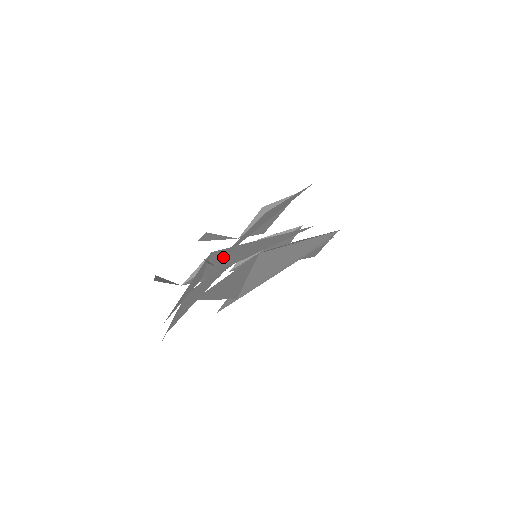
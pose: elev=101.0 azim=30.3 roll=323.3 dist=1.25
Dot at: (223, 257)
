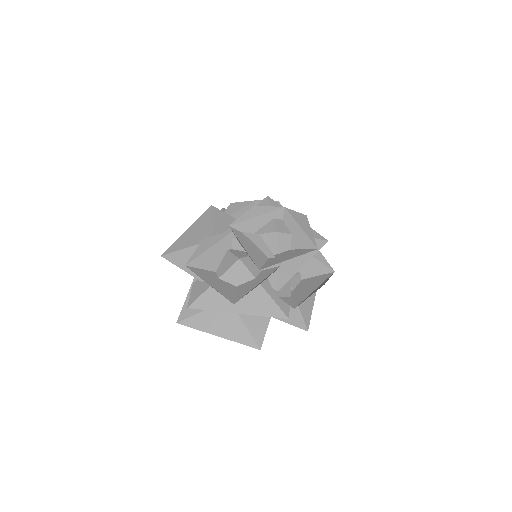
Dot at: (267, 279)
